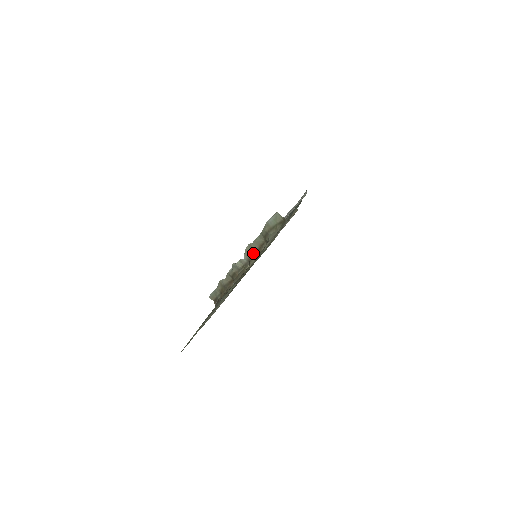
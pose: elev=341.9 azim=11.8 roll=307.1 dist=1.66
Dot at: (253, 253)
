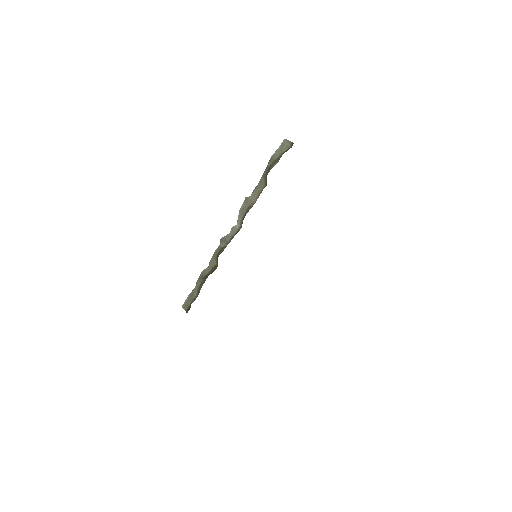
Dot at: (249, 208)
